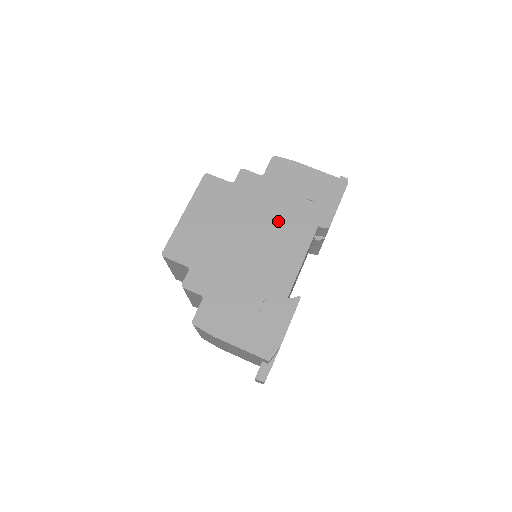
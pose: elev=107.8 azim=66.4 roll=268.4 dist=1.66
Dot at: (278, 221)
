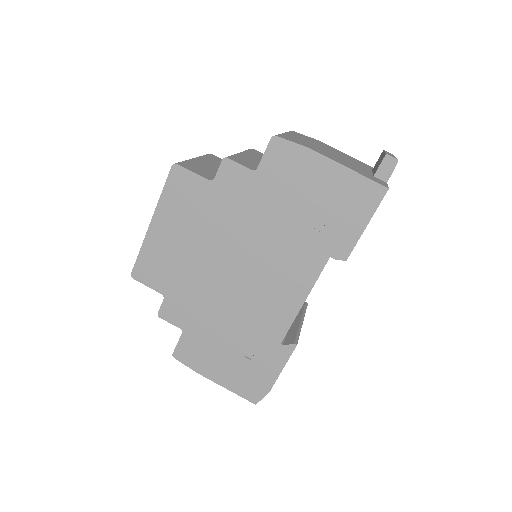
Dot at: (274, 245)
